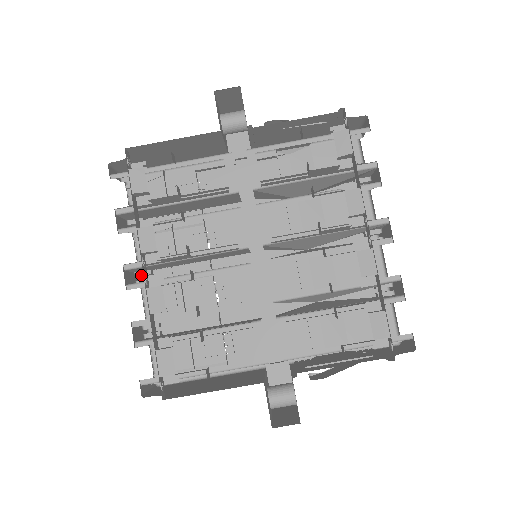
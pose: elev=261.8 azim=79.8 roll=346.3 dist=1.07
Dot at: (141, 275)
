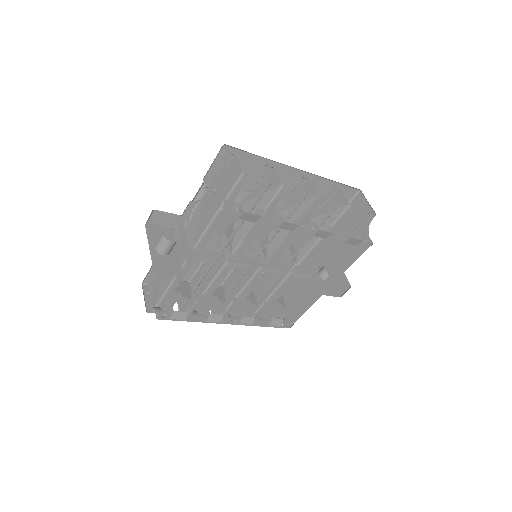
Dot at: occluded
